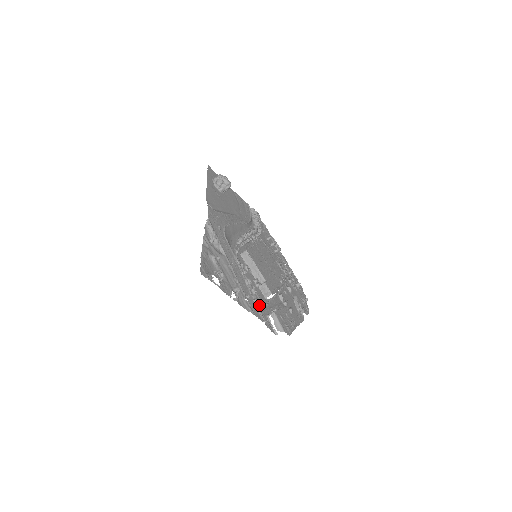
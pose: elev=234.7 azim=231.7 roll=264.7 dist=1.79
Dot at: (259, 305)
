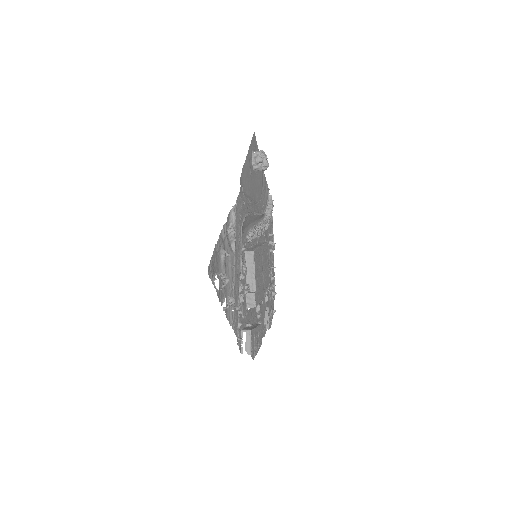
Dot at: (240, 316)
